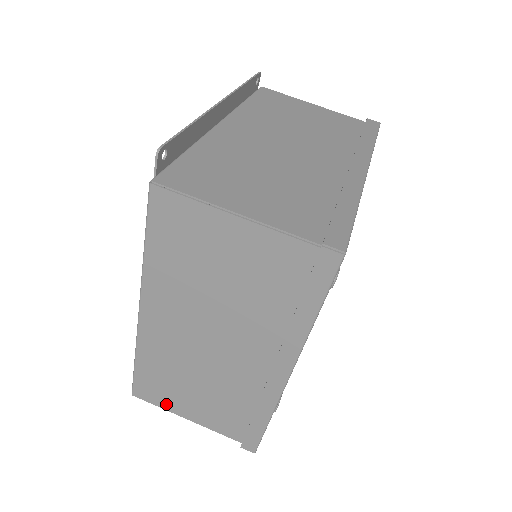
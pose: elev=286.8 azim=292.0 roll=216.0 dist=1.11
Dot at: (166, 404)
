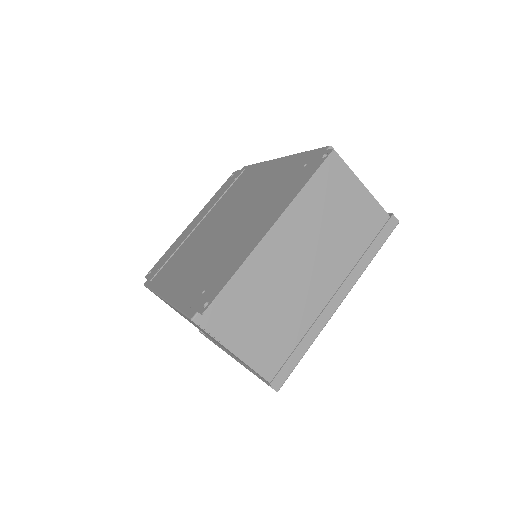
Dot at: occluded
